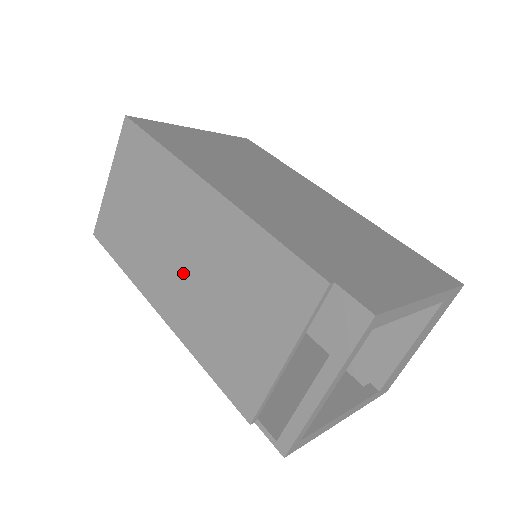
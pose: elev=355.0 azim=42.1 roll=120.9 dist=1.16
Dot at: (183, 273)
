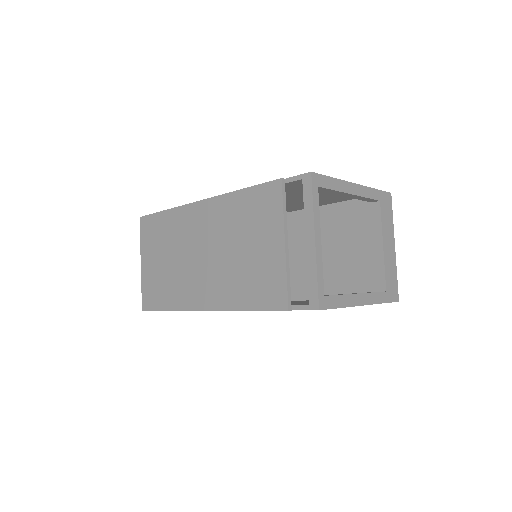
Dot at: (207, 266)
